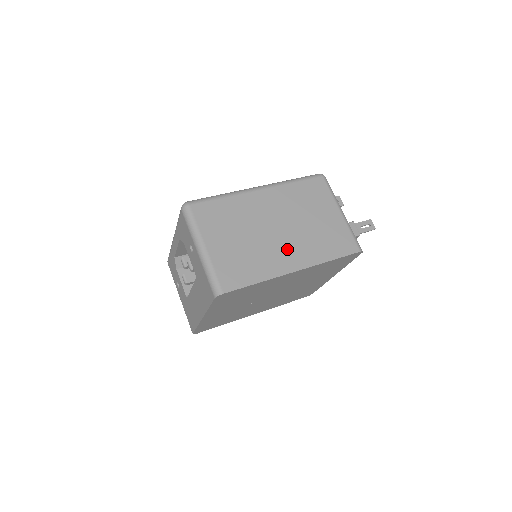
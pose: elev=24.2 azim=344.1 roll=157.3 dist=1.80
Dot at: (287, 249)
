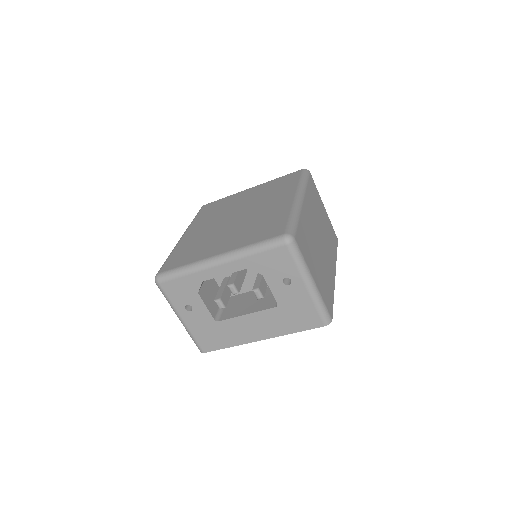
Dot at: (328, 256)
